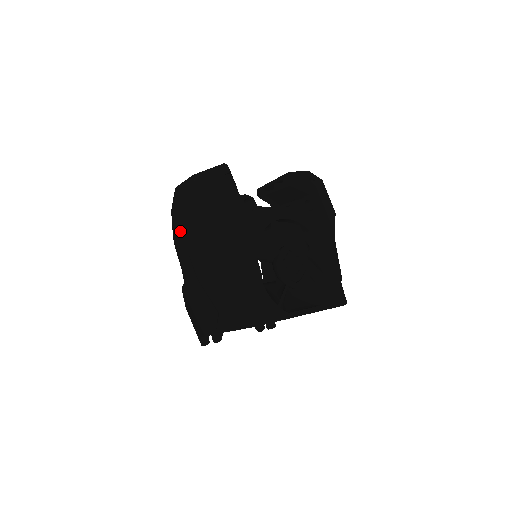
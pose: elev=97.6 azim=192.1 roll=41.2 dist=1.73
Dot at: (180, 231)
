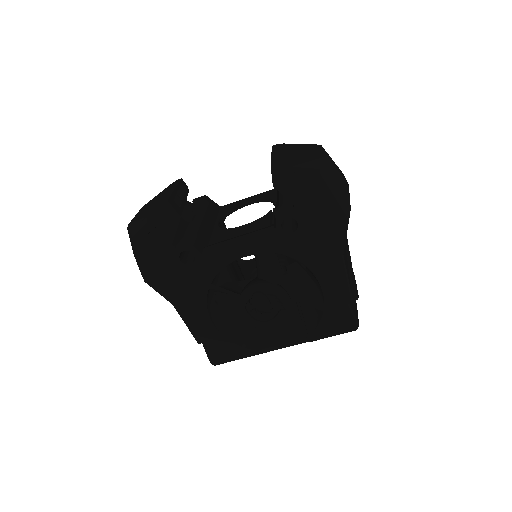
Dot at: occluded
